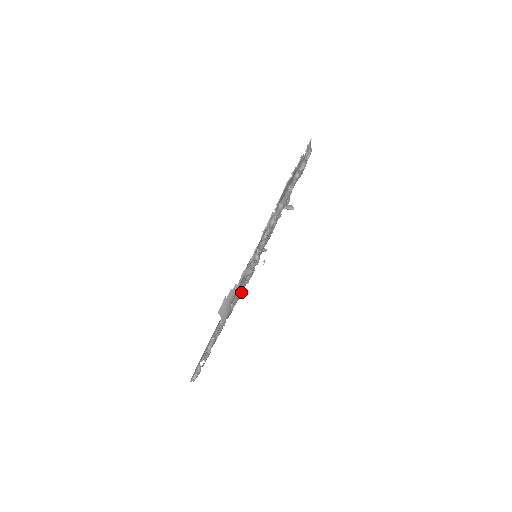
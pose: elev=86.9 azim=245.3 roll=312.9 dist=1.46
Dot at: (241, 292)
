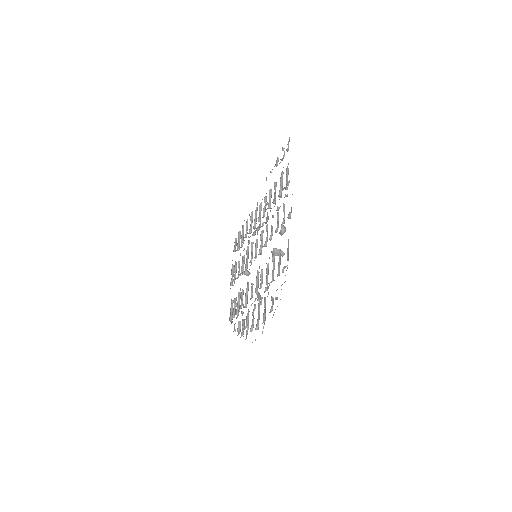
Dot at: occluded
